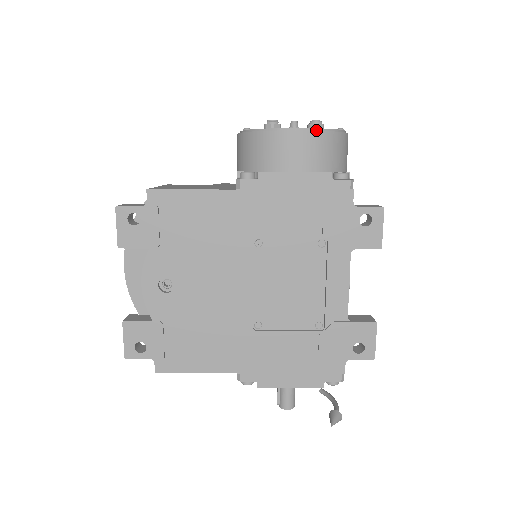
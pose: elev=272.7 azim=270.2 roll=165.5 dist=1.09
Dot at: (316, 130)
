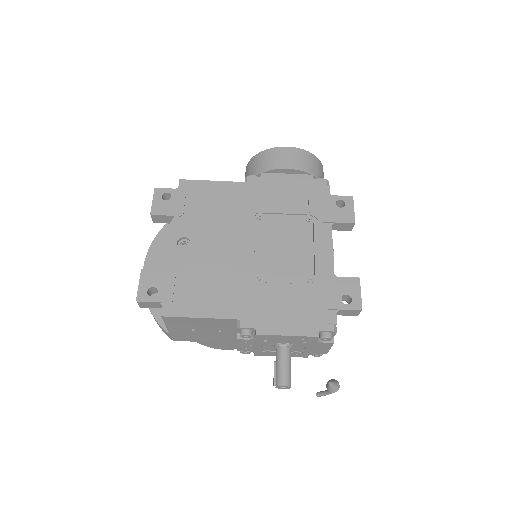
Dot at: (300, 150)
